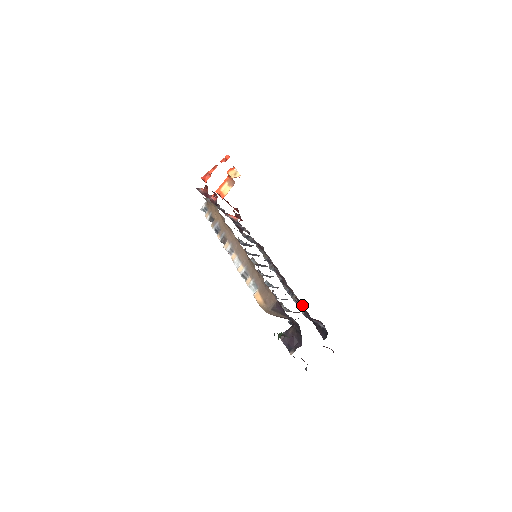
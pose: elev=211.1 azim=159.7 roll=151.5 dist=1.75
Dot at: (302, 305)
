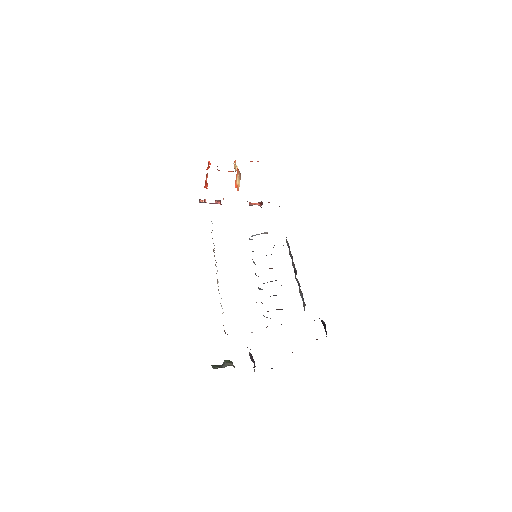
Dot at: (303, 300)
